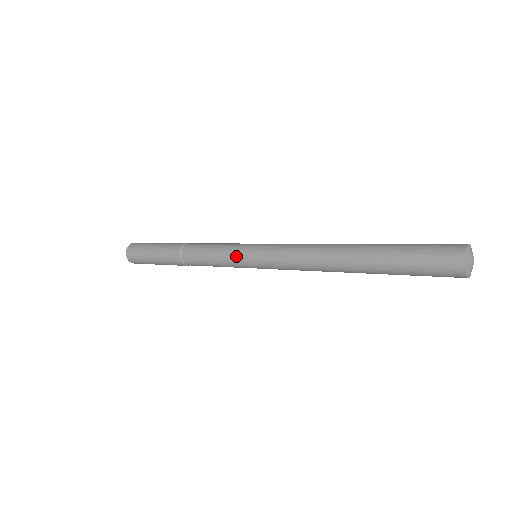
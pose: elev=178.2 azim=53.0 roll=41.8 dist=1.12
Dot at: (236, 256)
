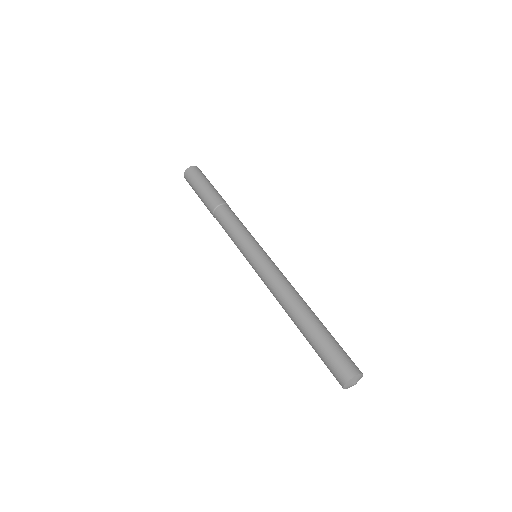
Dot at: (241, 252)
